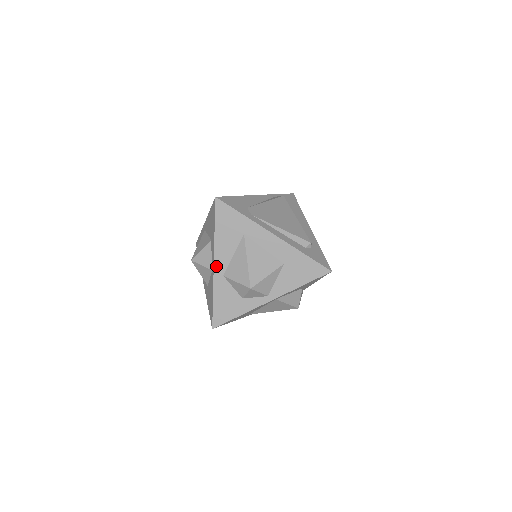
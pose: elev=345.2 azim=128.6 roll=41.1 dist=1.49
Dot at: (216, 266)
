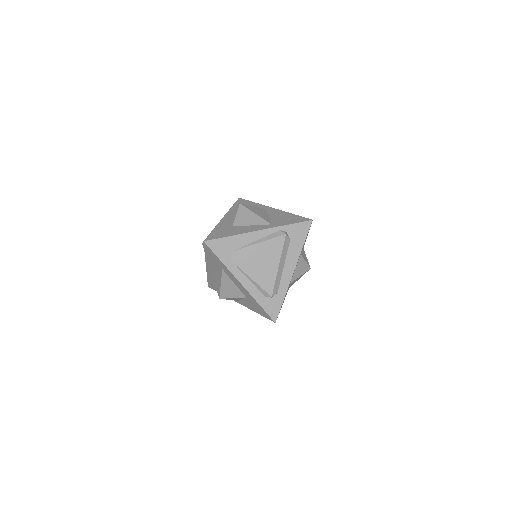
Dot at: (207, 268)
